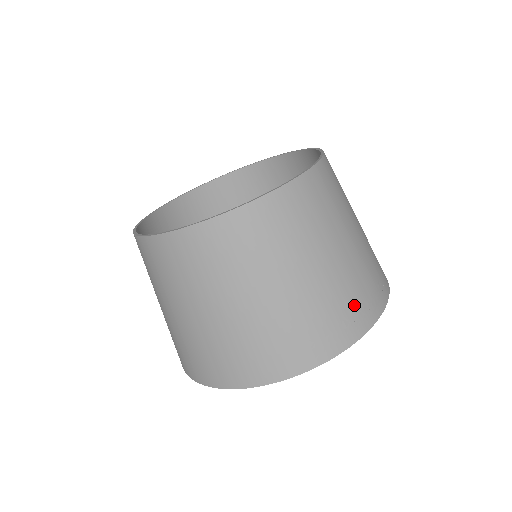
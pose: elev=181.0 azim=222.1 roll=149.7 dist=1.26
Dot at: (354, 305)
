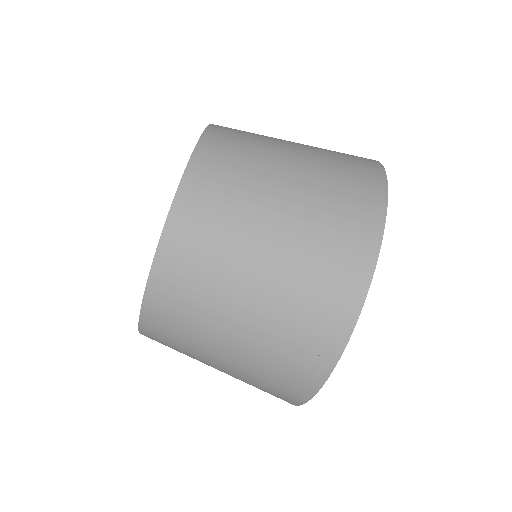
Dot at: (304, 340)
